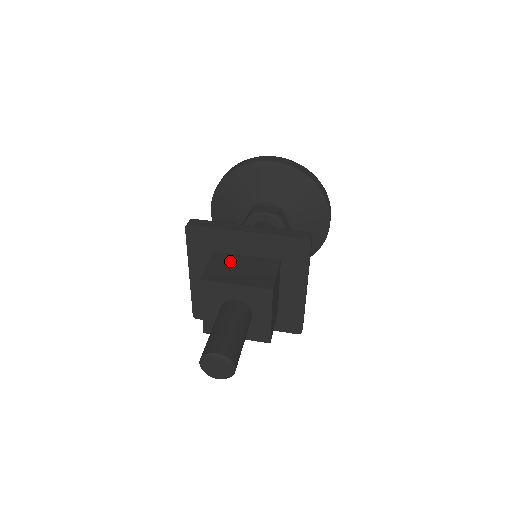
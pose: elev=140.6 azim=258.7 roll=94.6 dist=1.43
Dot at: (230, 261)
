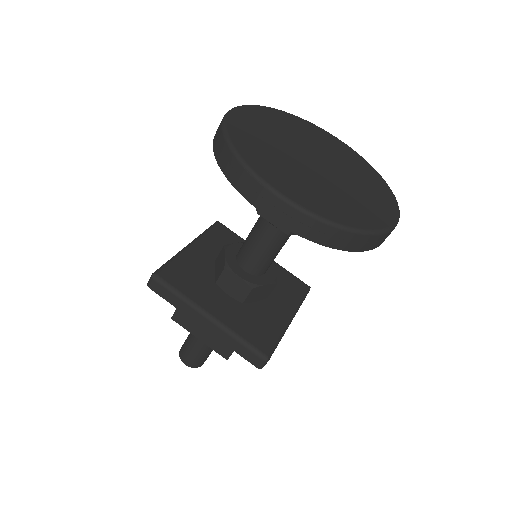
Dot at: occluded
